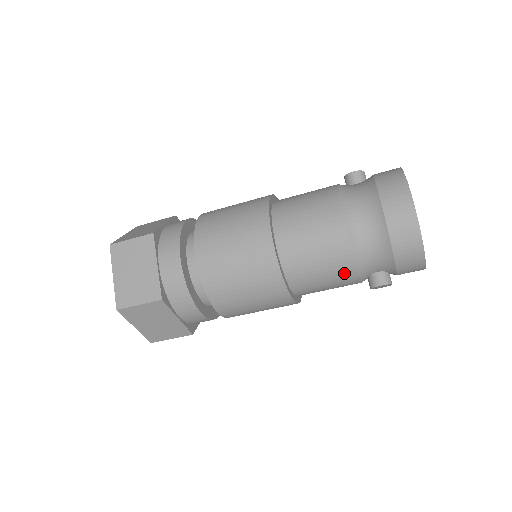
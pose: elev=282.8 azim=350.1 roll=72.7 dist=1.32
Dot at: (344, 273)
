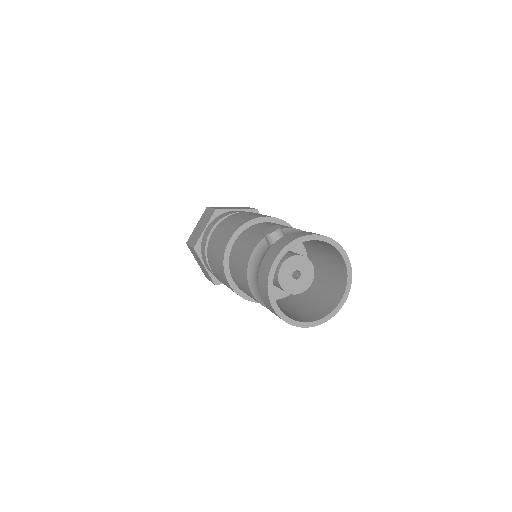
Dot at: occluded
